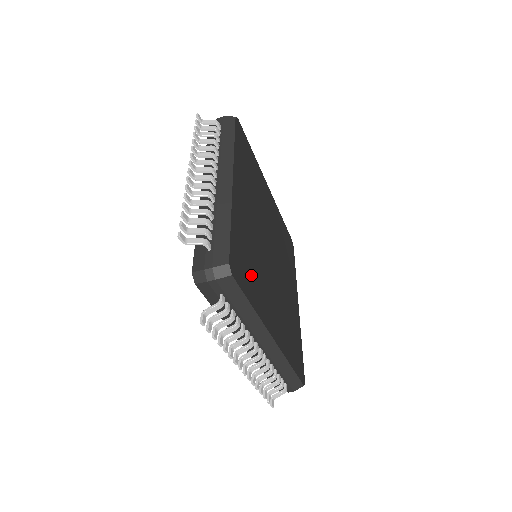
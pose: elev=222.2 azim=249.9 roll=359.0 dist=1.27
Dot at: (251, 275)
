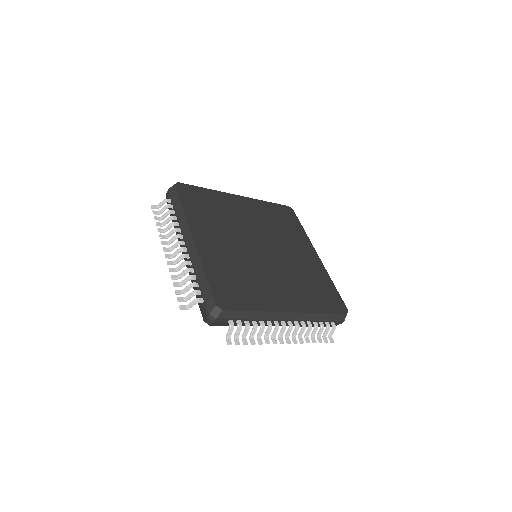
Dot at: (244, 290)
